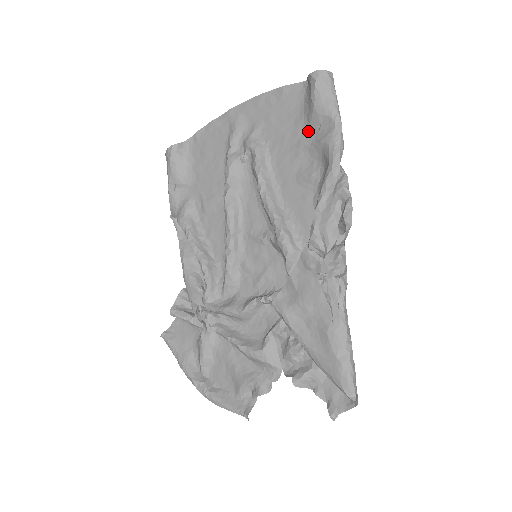
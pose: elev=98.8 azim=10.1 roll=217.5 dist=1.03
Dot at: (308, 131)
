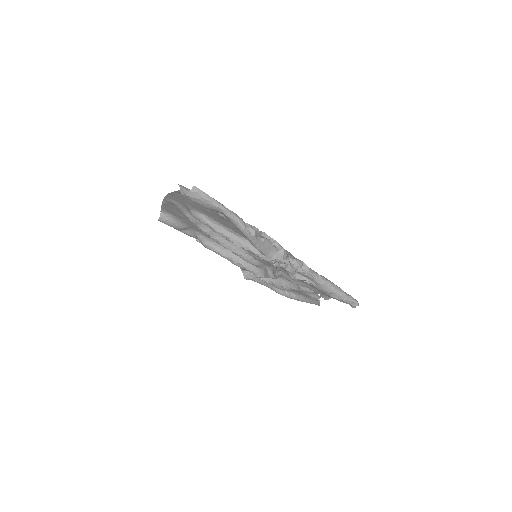
Dot at: (216, 211)
